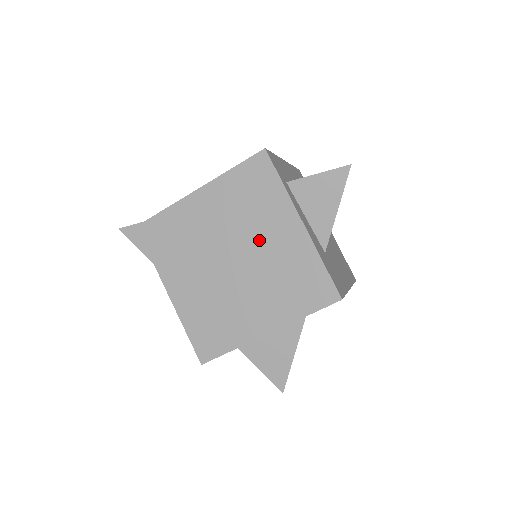
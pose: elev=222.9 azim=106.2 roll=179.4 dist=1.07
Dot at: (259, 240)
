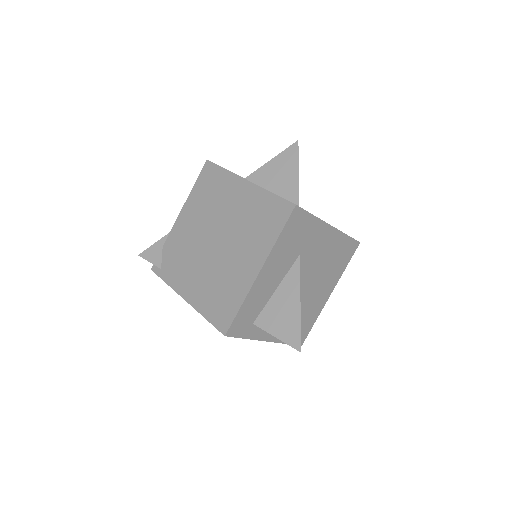
Dot at: occluded
